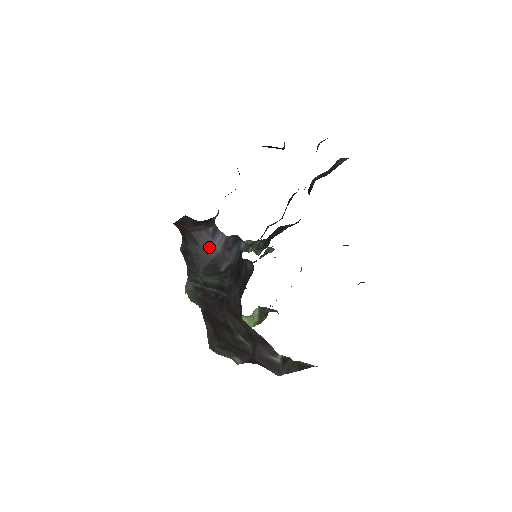
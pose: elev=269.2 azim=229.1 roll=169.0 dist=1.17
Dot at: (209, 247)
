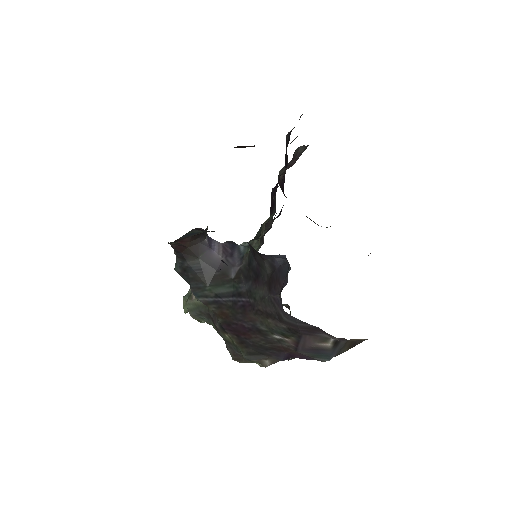
Dot at: (210, 258)
